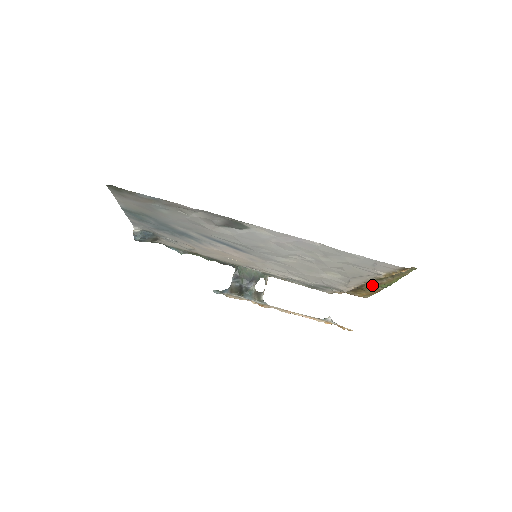
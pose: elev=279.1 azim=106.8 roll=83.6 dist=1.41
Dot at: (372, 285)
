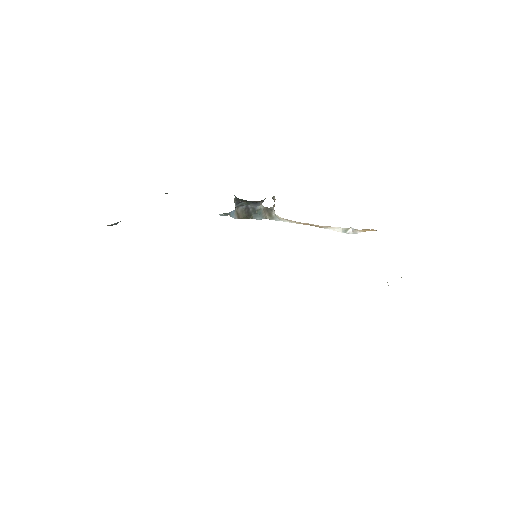
Dot at: occluded
